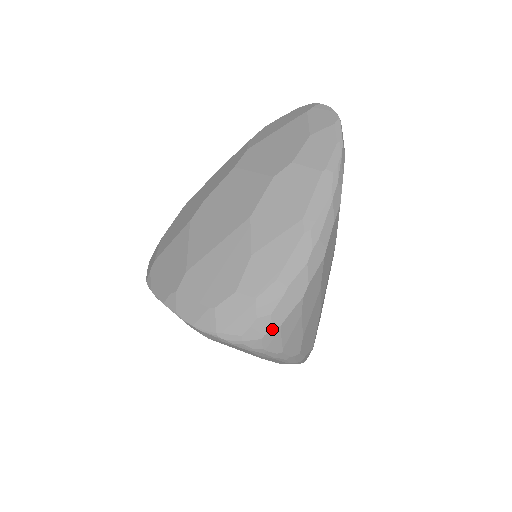
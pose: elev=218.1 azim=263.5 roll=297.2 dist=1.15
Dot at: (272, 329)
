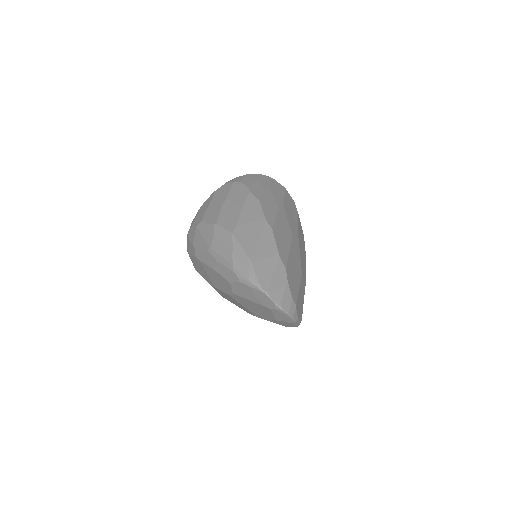
Dot at: occluded
